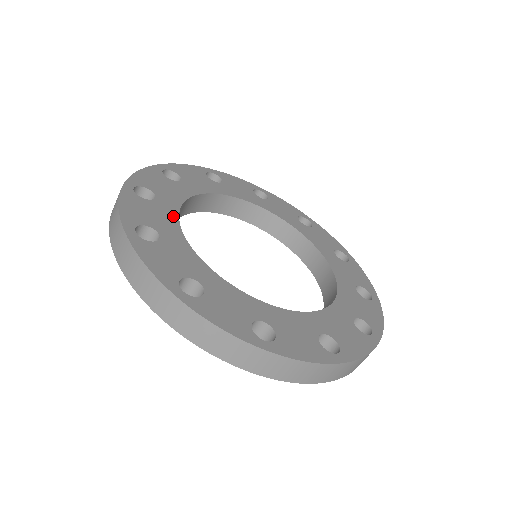
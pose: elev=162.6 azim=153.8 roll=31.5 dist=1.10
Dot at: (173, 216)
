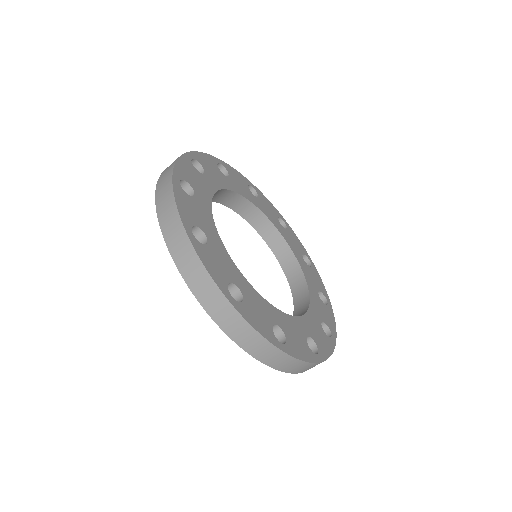
Dot at: (210, 191)
